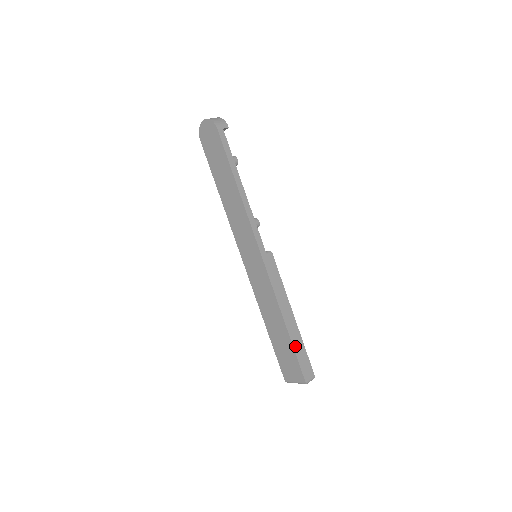
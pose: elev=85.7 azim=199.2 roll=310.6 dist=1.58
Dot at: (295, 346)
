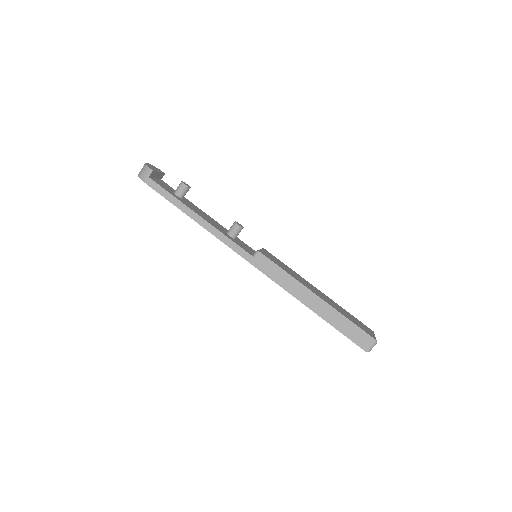
Dot at: (334, 324)
